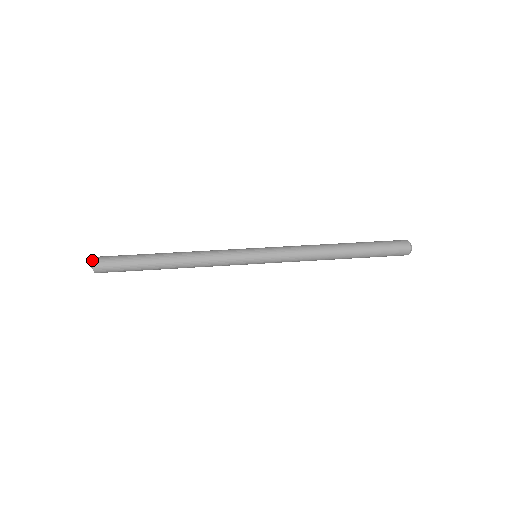
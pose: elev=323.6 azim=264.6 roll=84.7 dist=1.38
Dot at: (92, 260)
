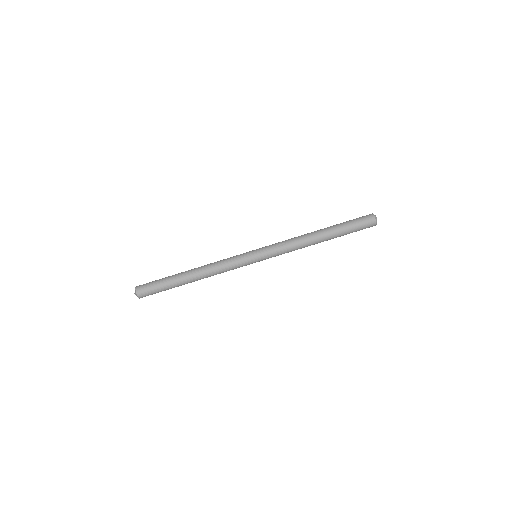
Dot at: (136, 294)
